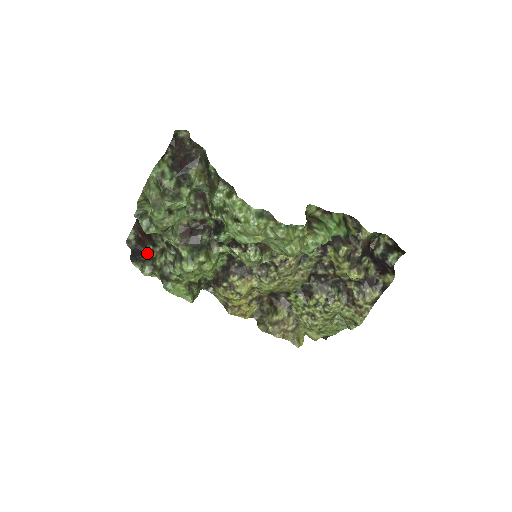
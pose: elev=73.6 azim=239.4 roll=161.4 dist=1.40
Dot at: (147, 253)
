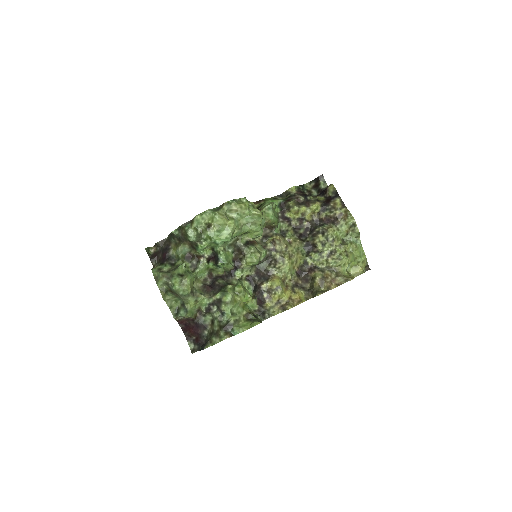
Dot at: (207, 338)
